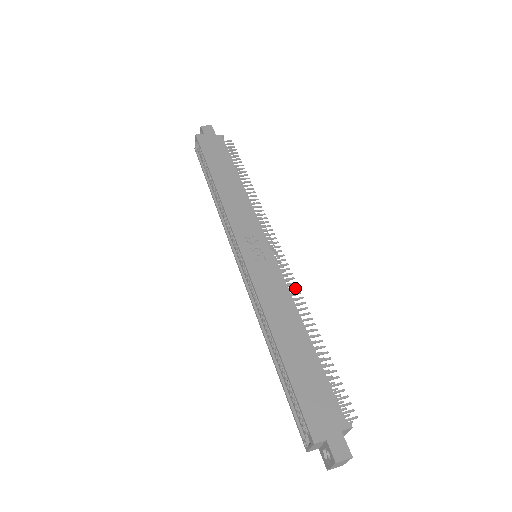
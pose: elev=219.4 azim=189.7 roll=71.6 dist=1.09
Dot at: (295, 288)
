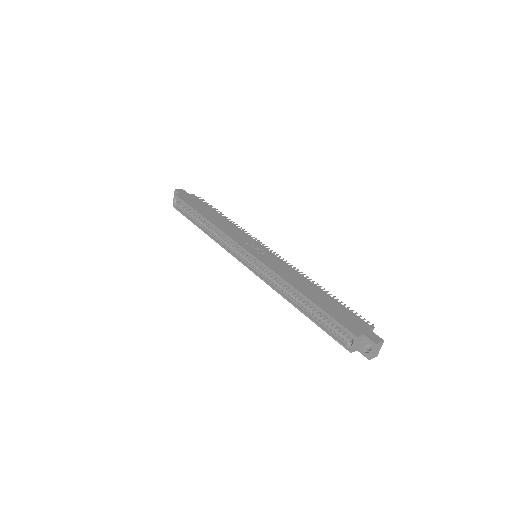
Dot at: (294, 268)
